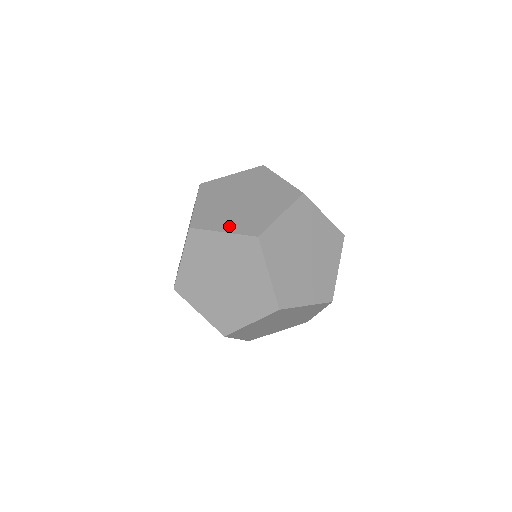
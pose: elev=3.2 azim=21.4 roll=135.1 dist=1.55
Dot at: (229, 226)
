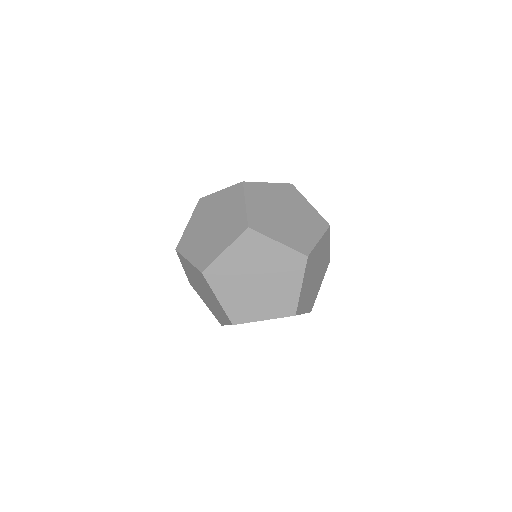
Dot at: (226, 299)
